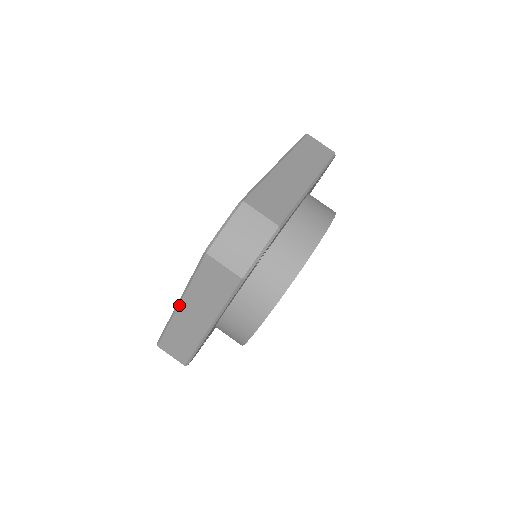
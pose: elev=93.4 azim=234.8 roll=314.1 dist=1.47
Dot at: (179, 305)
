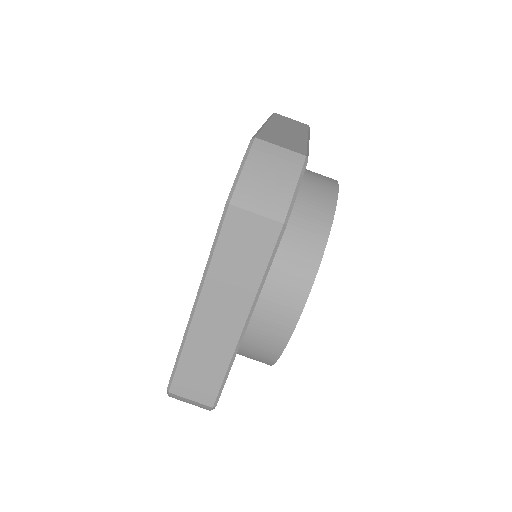
Dot at: (196, 307)
